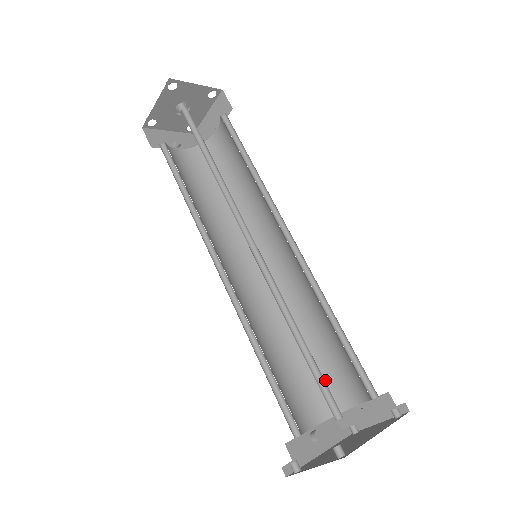
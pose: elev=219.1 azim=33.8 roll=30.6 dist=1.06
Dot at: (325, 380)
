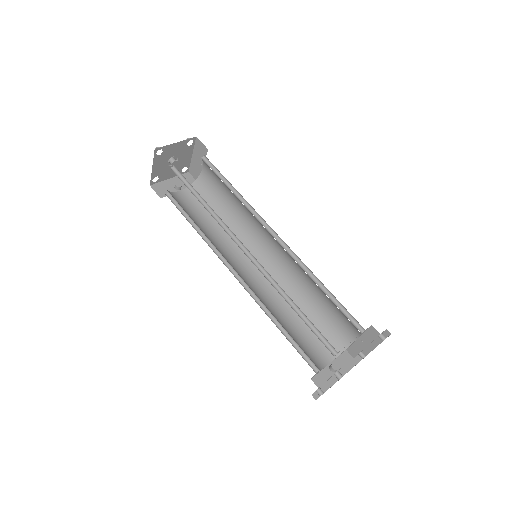
Dot at: (331, 328)
